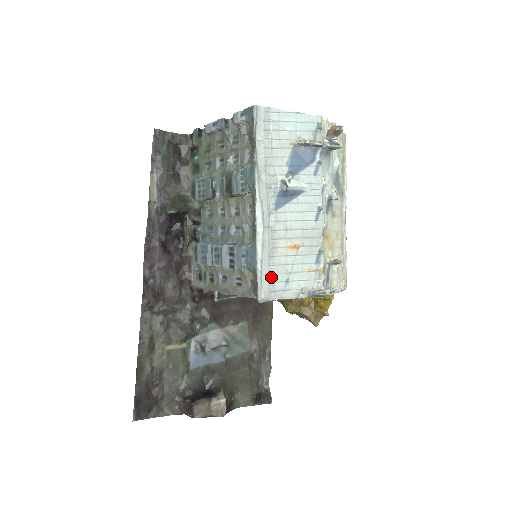
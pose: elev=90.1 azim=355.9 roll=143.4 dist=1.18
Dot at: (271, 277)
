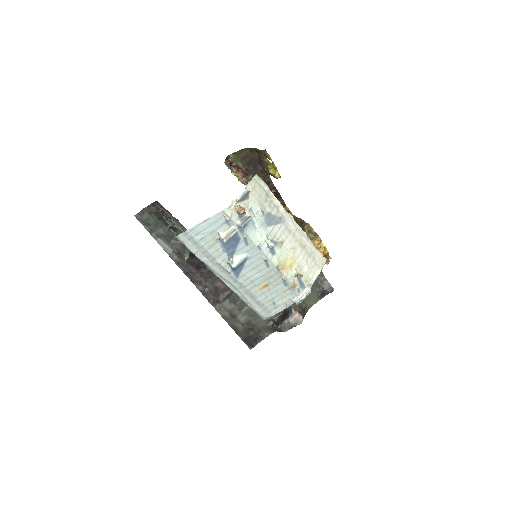
Dot at: (262, 307)
